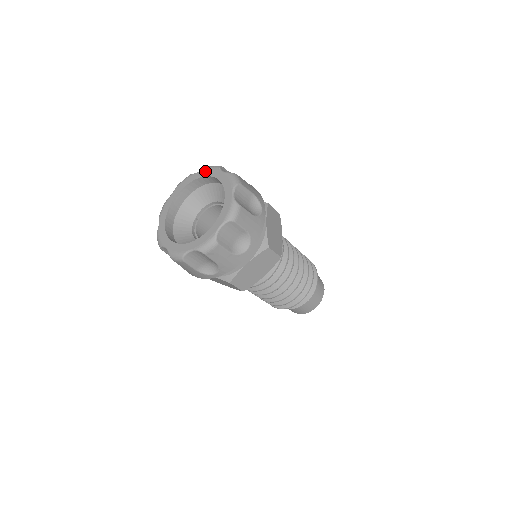
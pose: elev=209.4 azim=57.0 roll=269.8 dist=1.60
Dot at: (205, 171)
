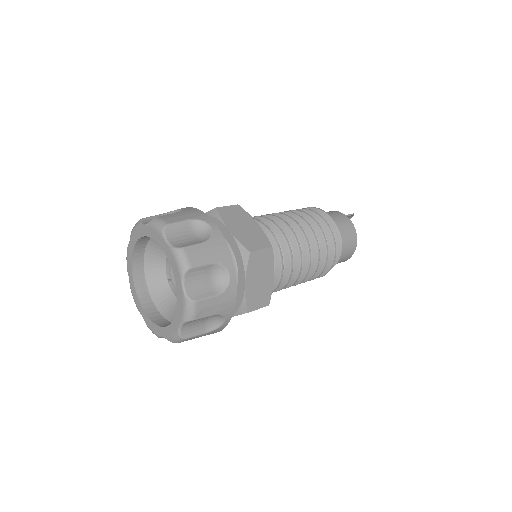
Dot at: (133, 236)
